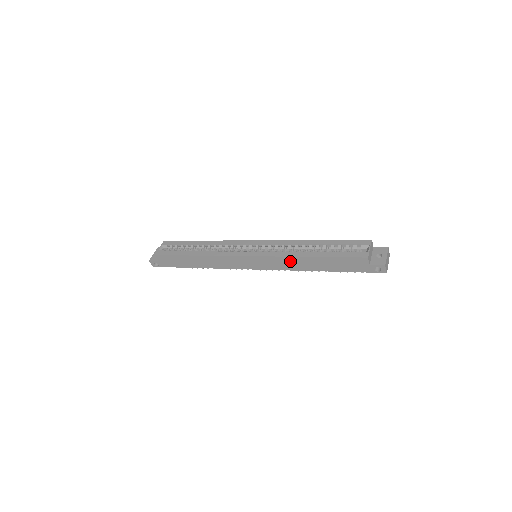
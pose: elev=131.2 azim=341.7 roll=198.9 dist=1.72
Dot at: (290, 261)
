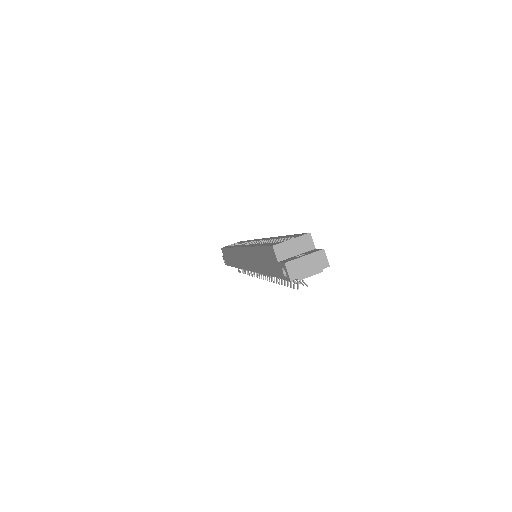
Dot at: (251, 255)
